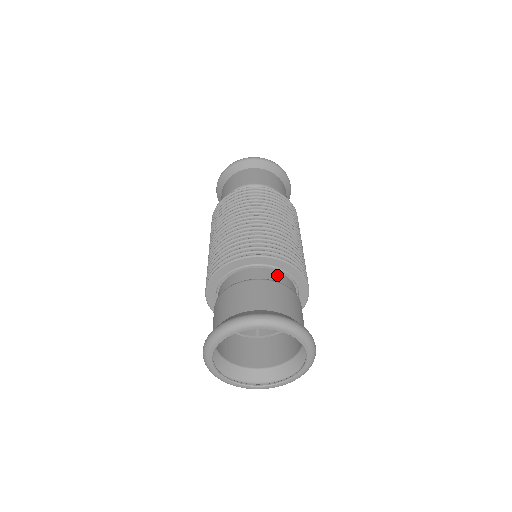
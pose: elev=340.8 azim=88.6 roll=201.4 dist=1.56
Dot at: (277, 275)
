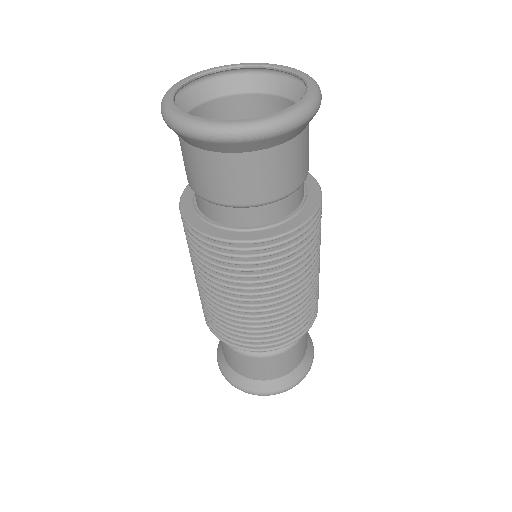
Dot at: occluded
